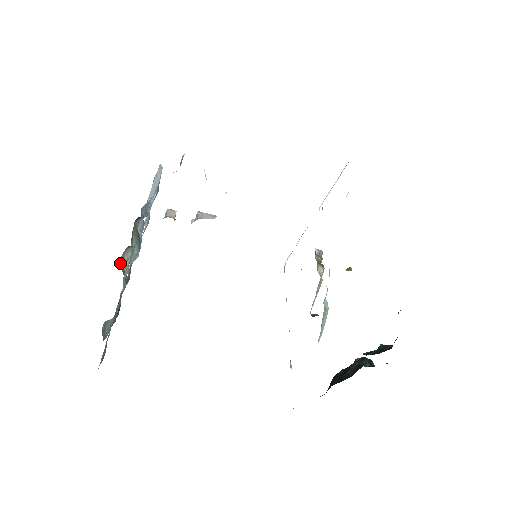
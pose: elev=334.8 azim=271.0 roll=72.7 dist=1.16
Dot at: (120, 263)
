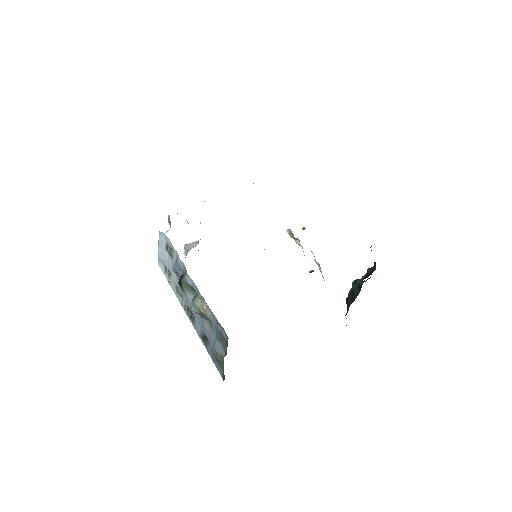
Dot at: (194, 310)
